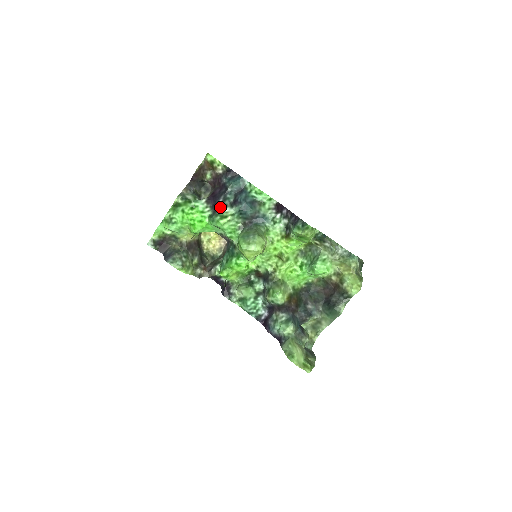
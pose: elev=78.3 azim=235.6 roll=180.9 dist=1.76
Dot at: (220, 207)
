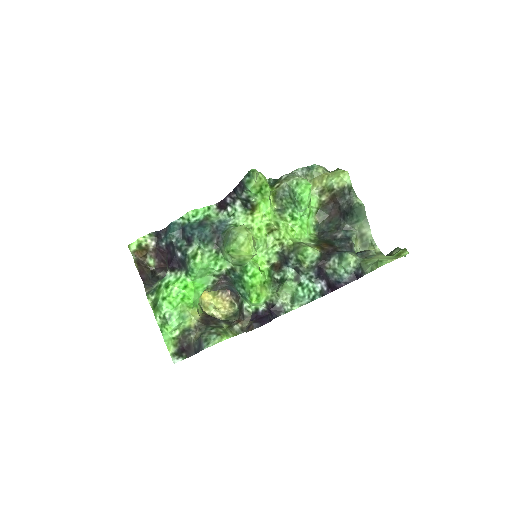
Dot at: (183, 256)
